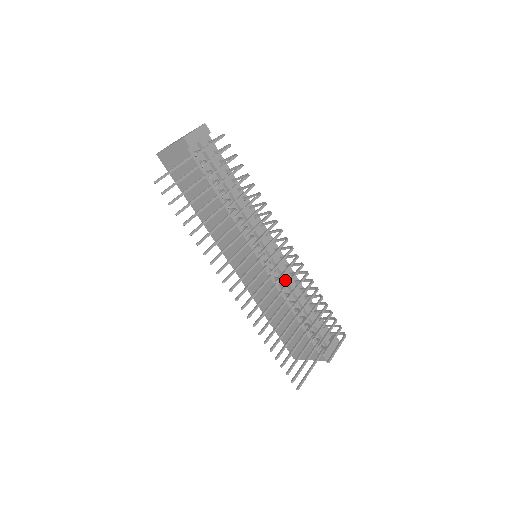
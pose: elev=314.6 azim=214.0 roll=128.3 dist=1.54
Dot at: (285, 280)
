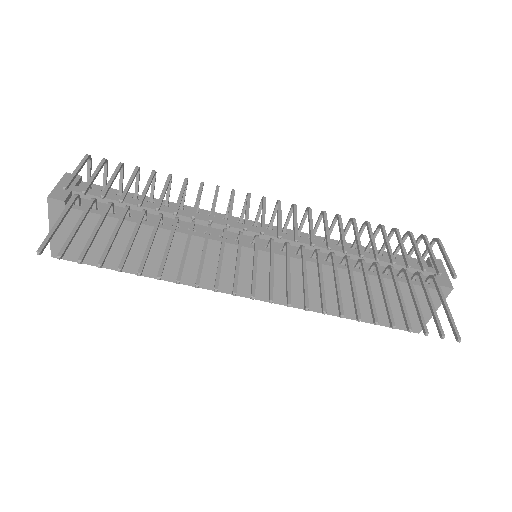
Dot at: (311, 247)
